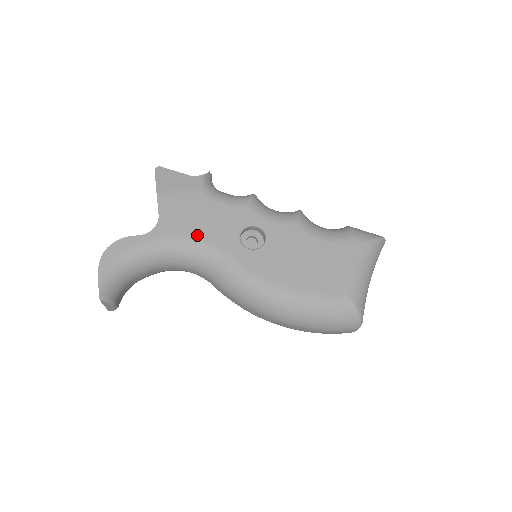
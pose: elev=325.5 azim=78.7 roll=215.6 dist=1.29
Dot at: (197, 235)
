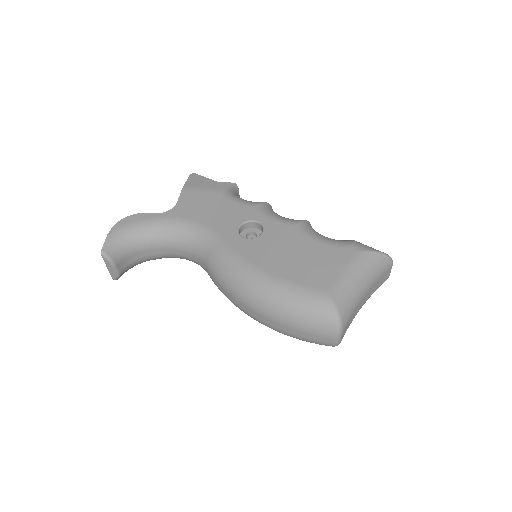
Dot at: (202, 221)
